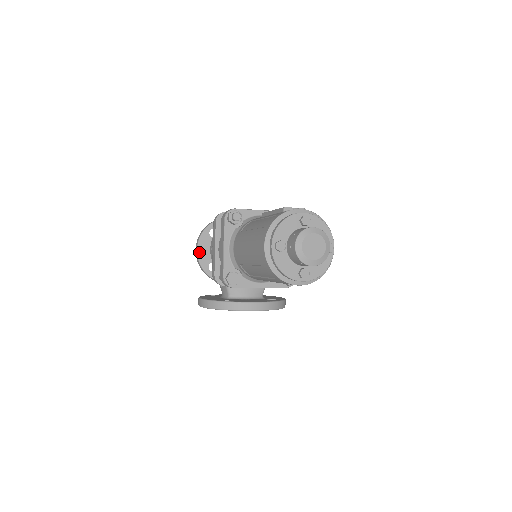
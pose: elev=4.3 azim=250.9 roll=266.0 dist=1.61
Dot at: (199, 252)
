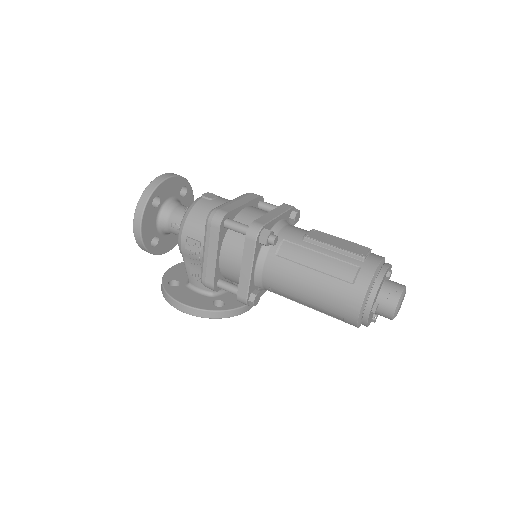
Dot at: (142, 231)
